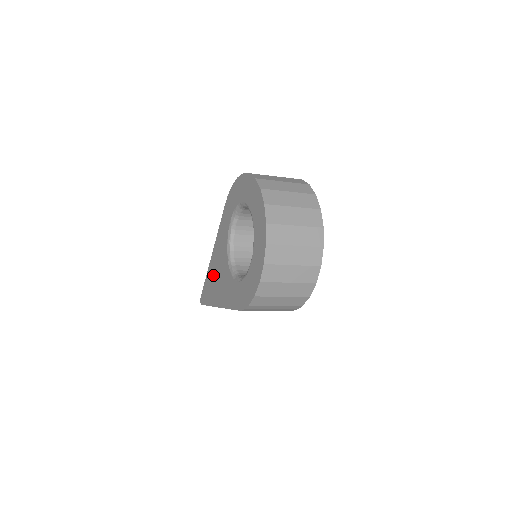
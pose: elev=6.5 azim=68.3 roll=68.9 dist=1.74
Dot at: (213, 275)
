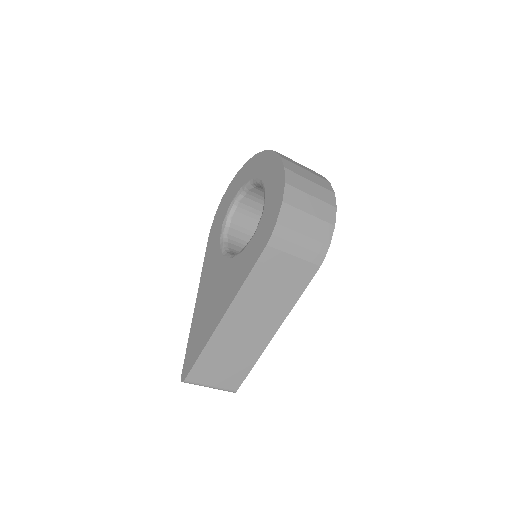
Dot at: (203, 311)
